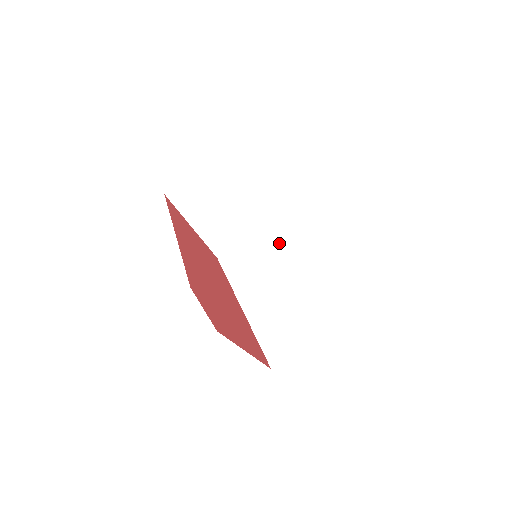
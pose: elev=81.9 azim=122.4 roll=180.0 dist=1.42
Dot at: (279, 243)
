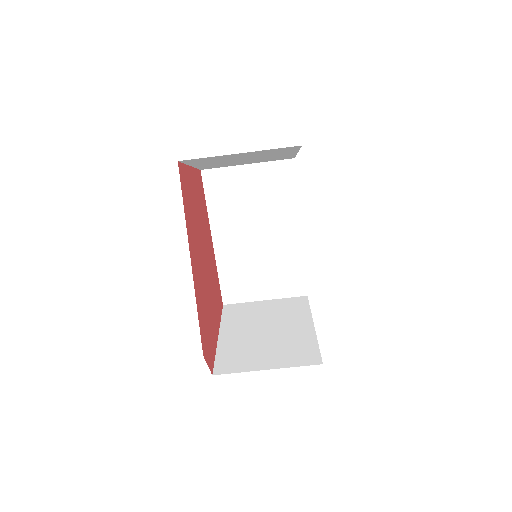
Dot at: (274, 190)
